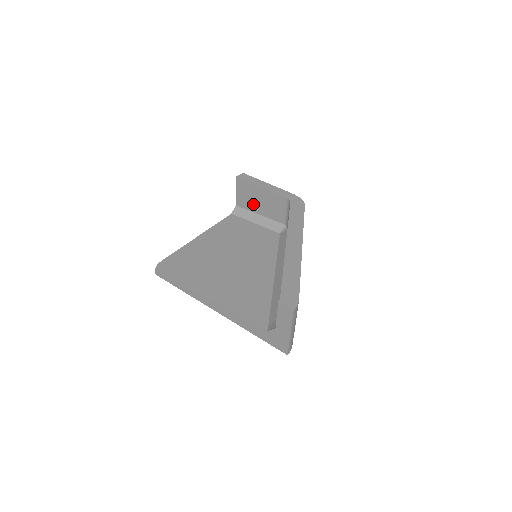
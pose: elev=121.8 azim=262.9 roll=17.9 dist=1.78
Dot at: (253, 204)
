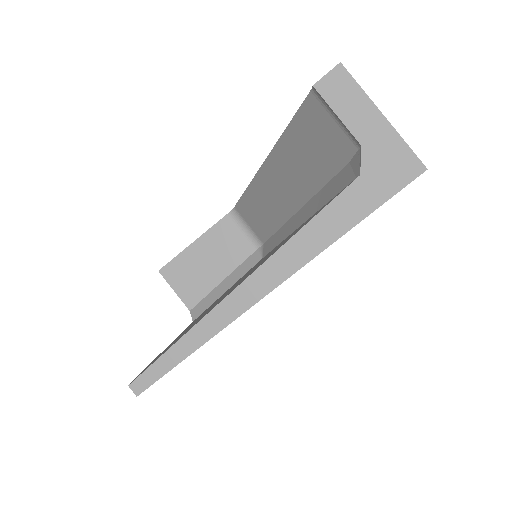
Dot at: (204, 278)
